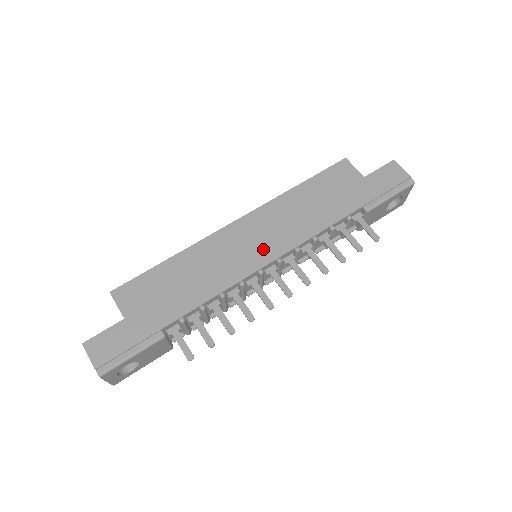
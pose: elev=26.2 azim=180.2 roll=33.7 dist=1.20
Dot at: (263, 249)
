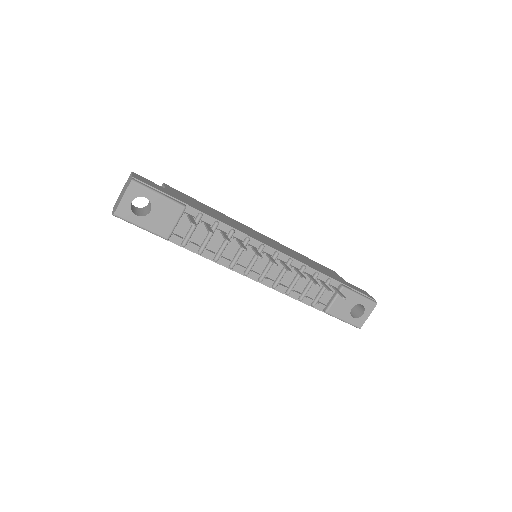
Dot at: (269, 243)
